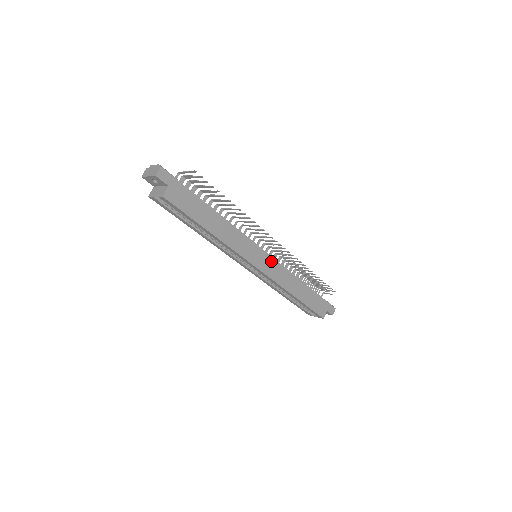
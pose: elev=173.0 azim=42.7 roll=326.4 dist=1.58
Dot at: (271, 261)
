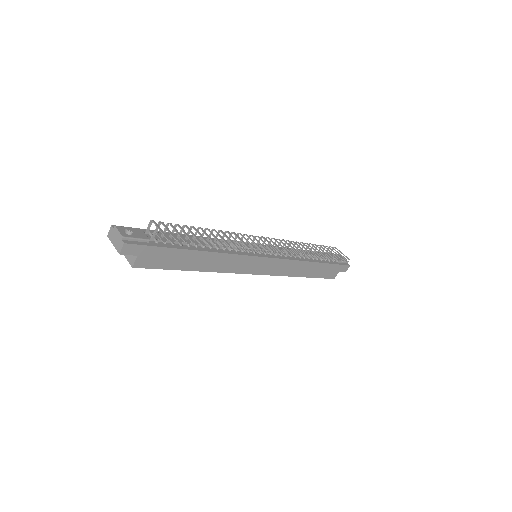
Dot at: (272, 262)
